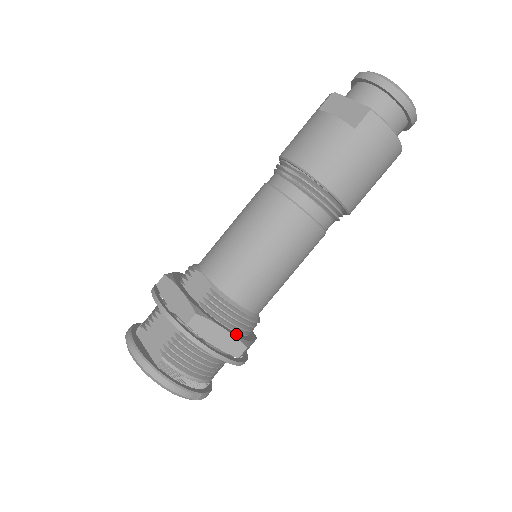
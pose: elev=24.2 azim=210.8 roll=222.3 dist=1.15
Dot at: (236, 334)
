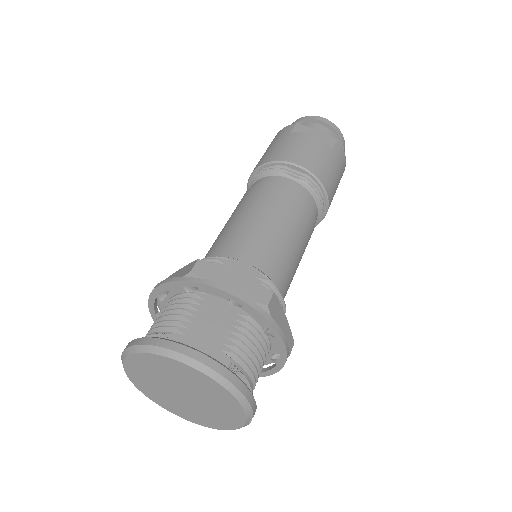
Dot at: occluded
